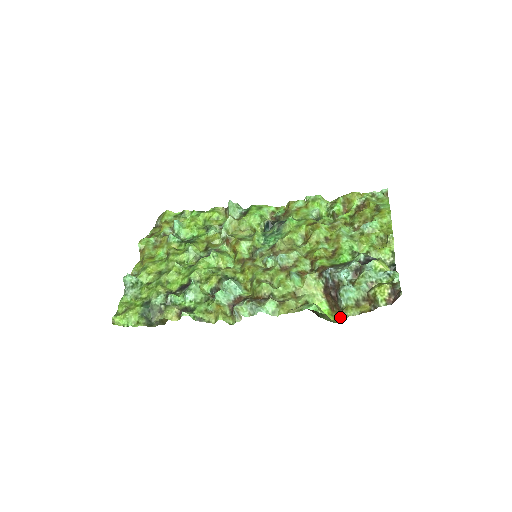
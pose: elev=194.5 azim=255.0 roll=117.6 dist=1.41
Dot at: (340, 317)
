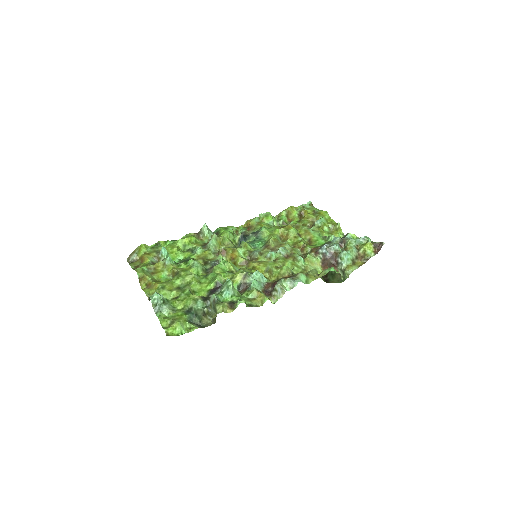
Dot at: occluded
